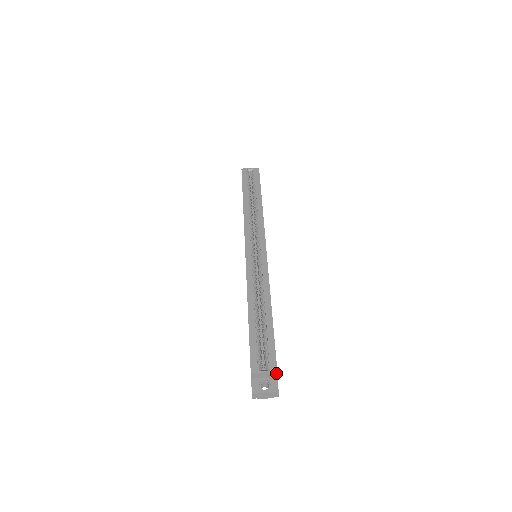
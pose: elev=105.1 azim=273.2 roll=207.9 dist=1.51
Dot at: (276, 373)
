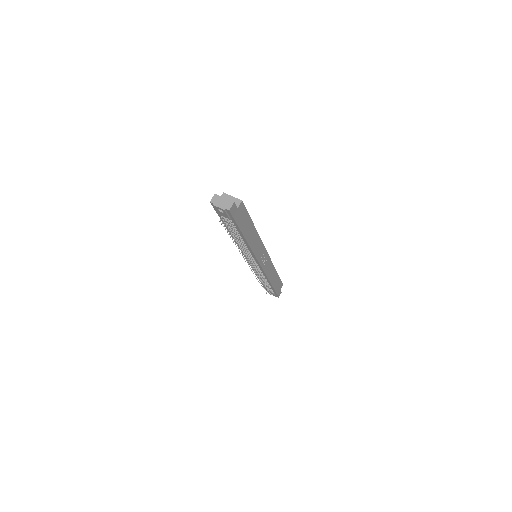
Dot at: (240, 202)
